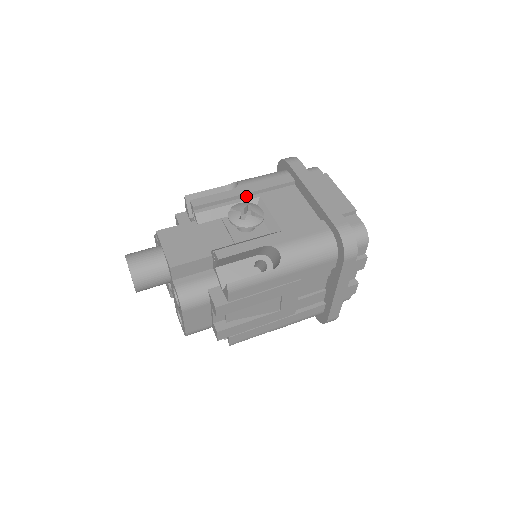
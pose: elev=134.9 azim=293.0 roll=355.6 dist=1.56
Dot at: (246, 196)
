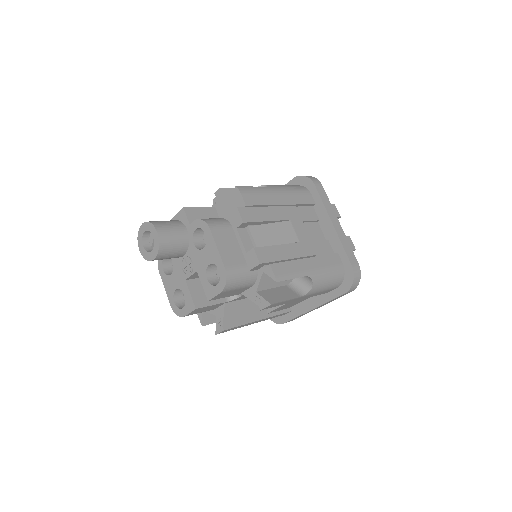
Dot at: occluded
